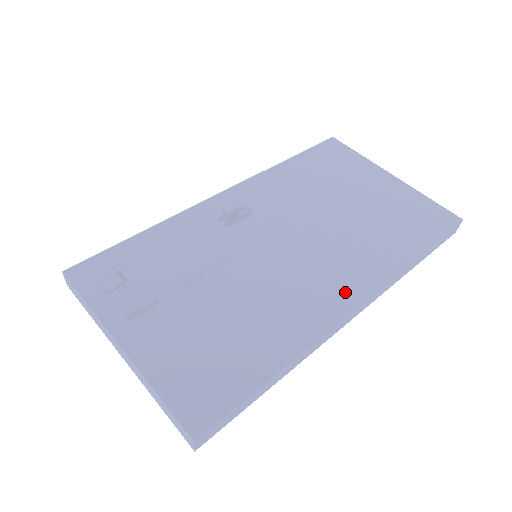
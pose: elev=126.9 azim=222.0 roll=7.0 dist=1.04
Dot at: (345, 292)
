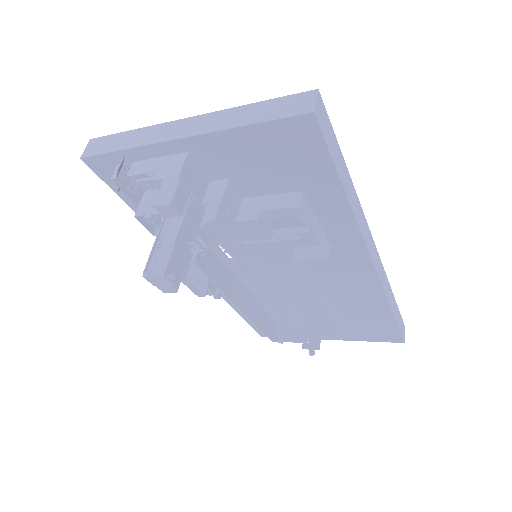
Dot at: occluded
